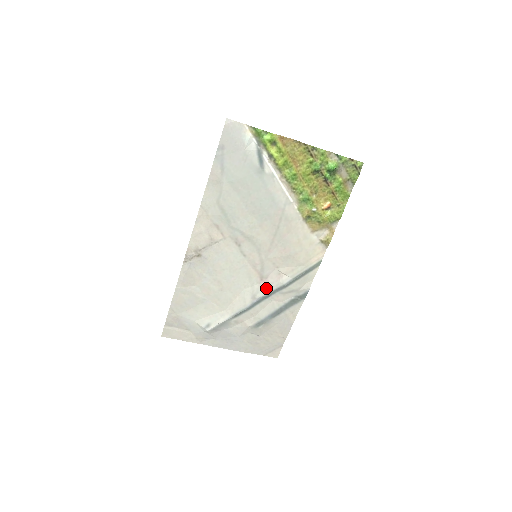
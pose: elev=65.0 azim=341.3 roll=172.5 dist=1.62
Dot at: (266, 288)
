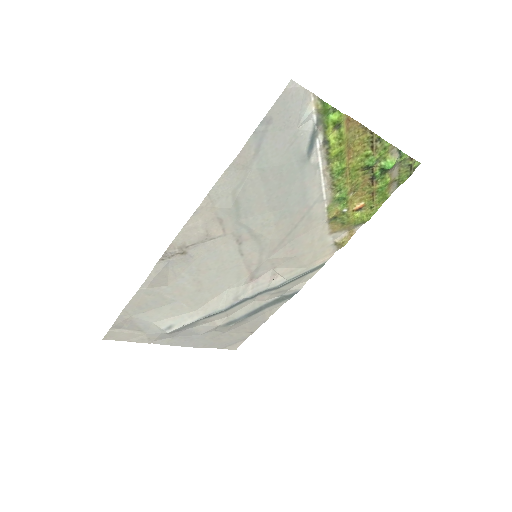
Dot at: (253, 289)
